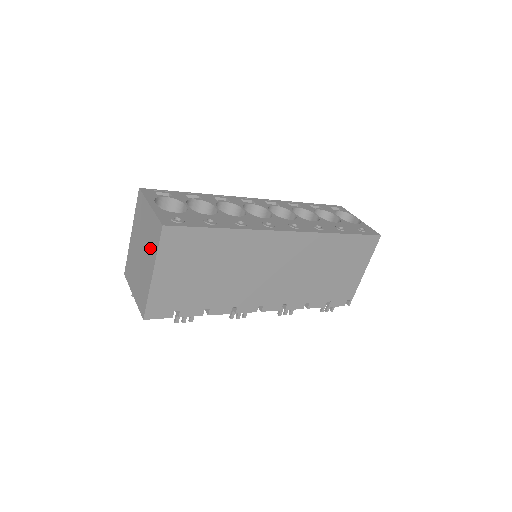
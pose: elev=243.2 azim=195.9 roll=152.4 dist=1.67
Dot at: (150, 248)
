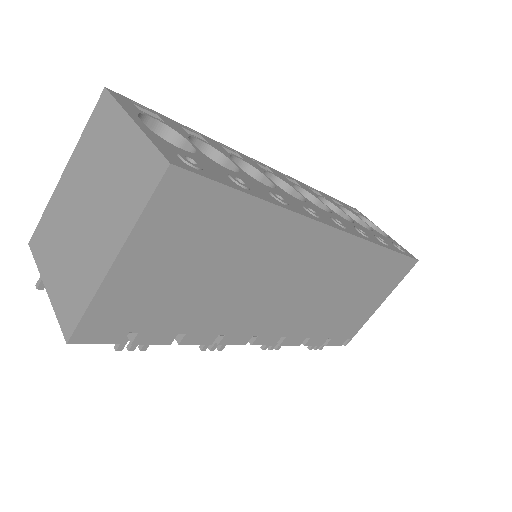
Dot at: (118, 205)
